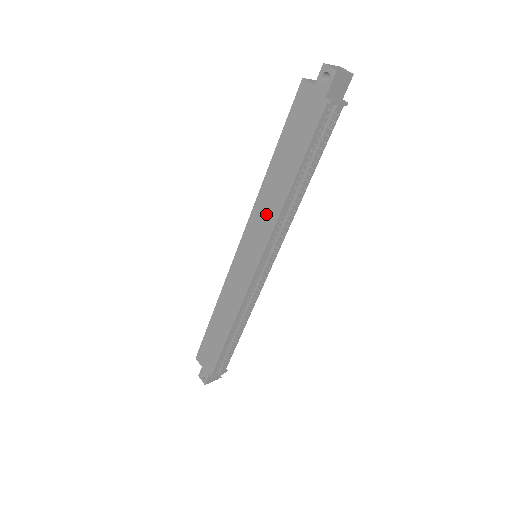
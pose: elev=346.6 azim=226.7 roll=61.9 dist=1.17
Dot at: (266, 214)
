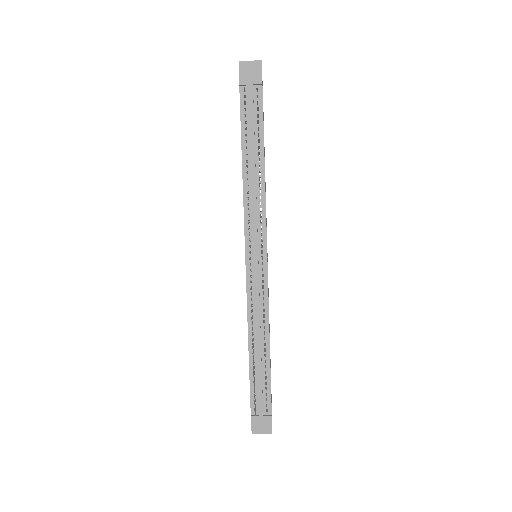
Dot at: occluded
